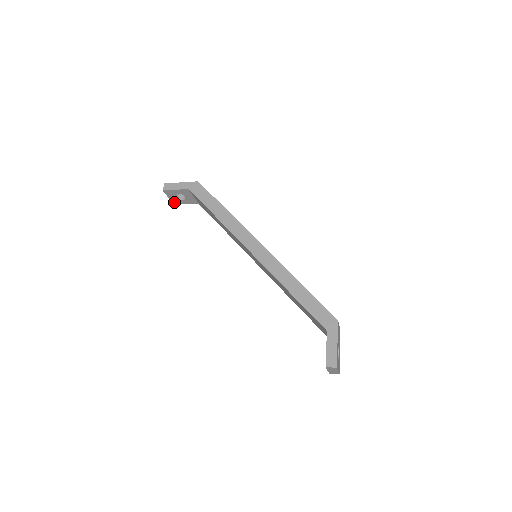
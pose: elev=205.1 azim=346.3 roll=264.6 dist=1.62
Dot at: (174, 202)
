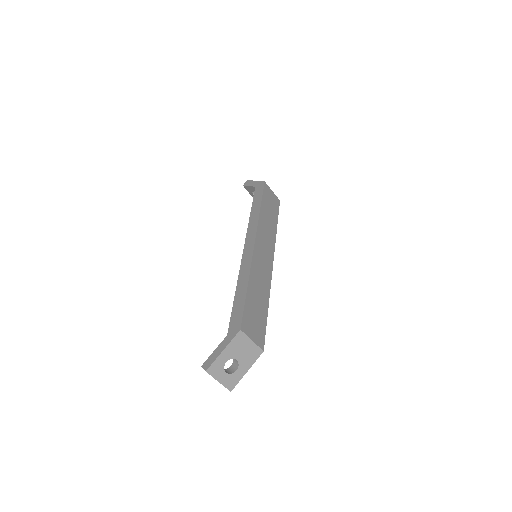
Dot at: occluded
